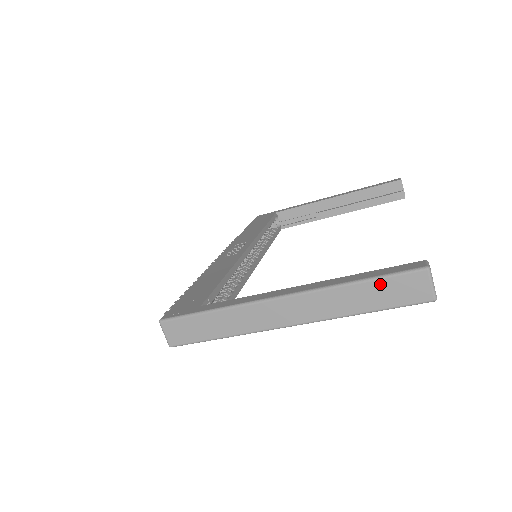
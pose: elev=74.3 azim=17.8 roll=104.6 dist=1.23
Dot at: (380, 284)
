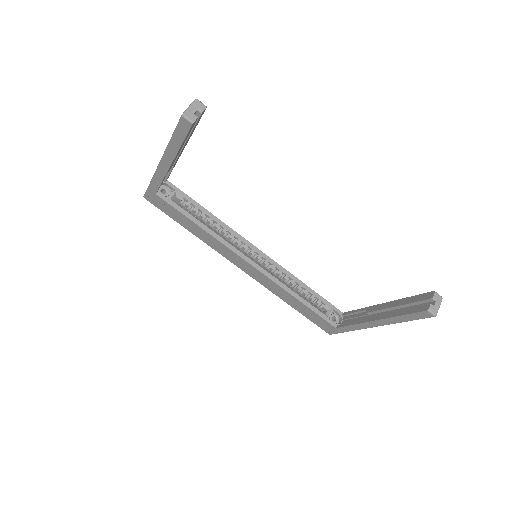
Dot at: occluded
